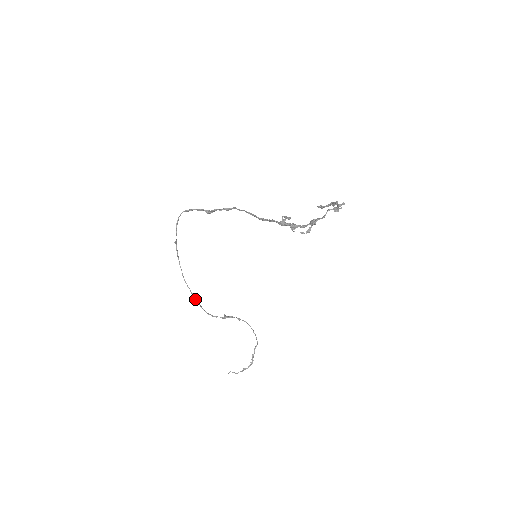
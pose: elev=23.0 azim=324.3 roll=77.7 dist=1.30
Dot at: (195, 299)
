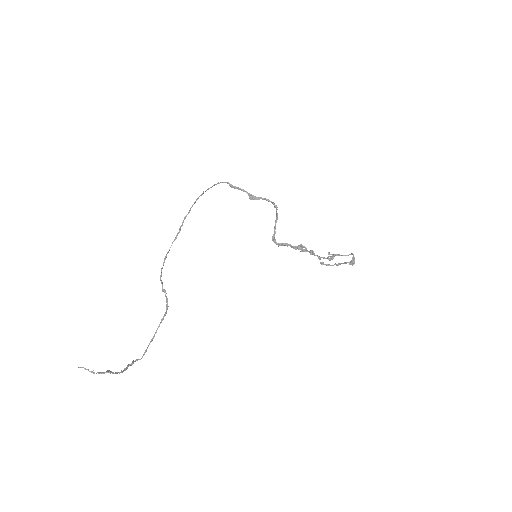
Dot at: occluded
